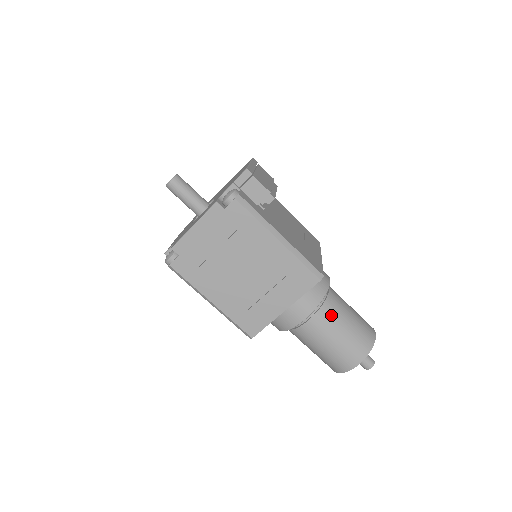
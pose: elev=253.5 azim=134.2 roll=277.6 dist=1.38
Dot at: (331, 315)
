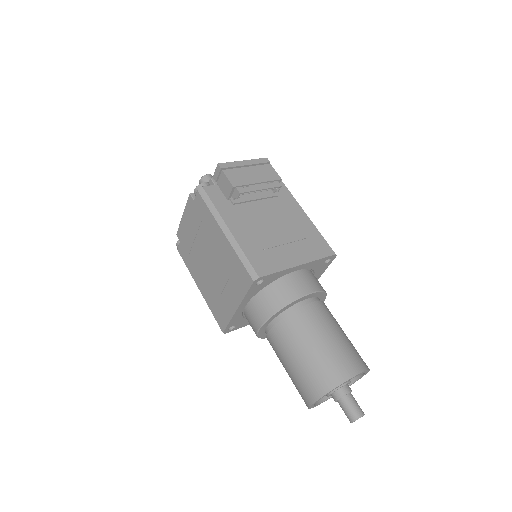
Dot at: (291, 331)
